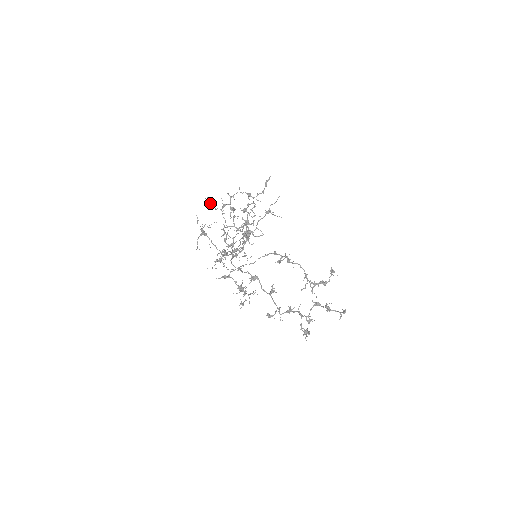
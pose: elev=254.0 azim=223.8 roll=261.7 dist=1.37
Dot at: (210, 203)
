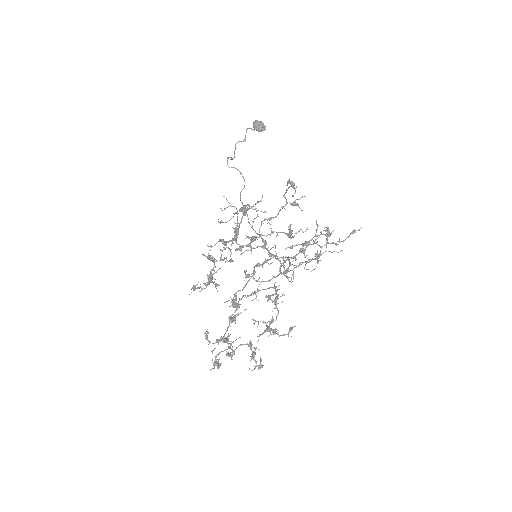
Dot at: (287, 185)
